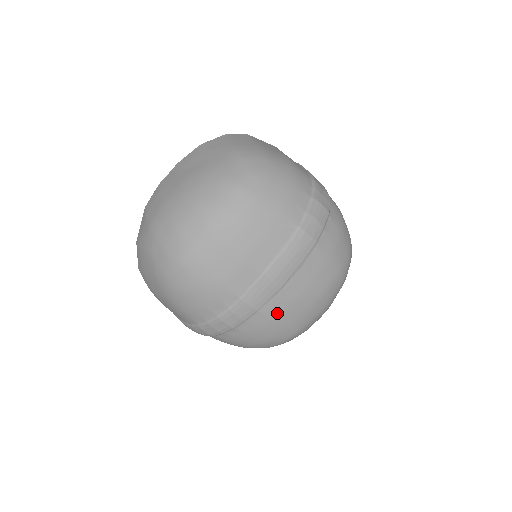
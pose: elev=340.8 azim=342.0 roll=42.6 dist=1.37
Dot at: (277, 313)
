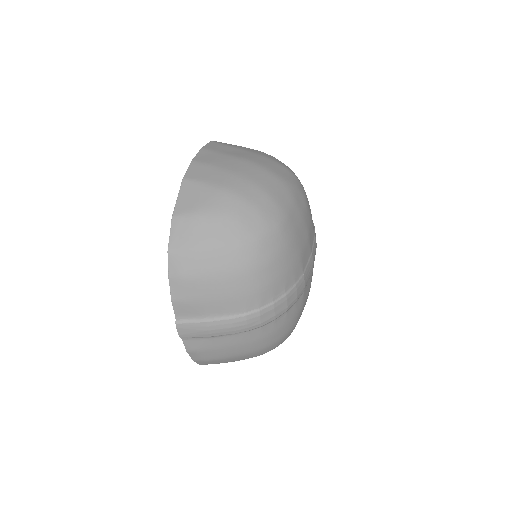
Dot at: (305, 298)
